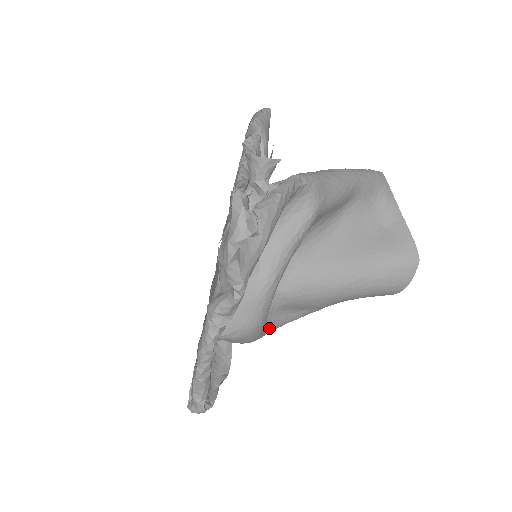
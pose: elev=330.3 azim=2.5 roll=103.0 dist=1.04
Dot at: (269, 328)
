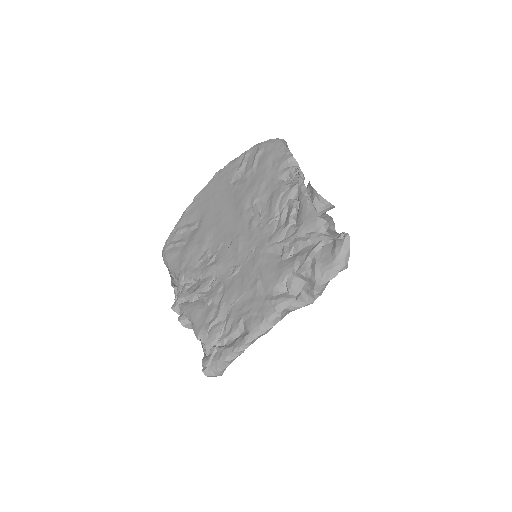
Dot at: occluded
